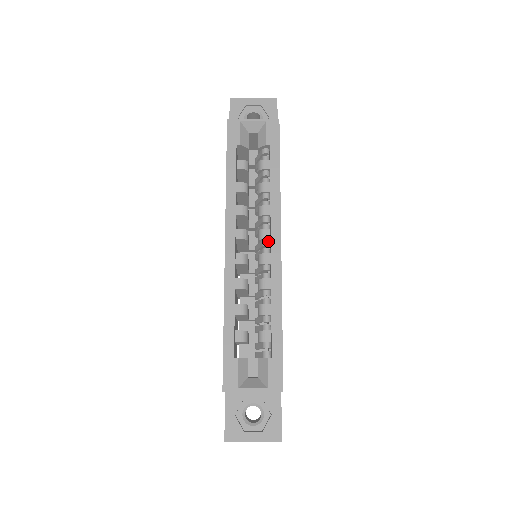
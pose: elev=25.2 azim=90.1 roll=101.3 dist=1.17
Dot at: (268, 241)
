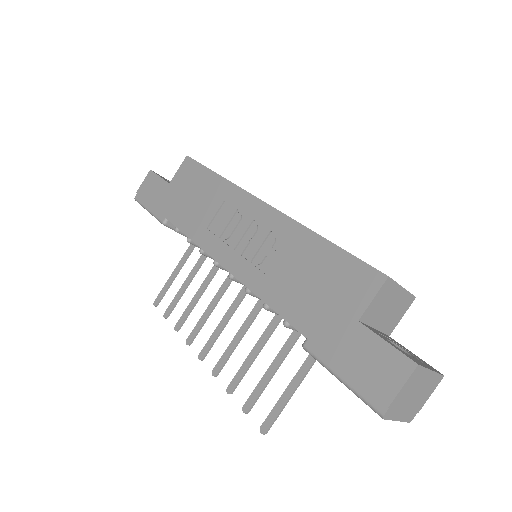
Dot at: occluded
